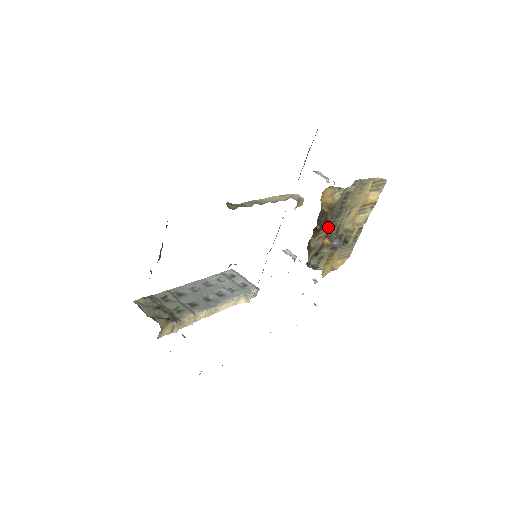
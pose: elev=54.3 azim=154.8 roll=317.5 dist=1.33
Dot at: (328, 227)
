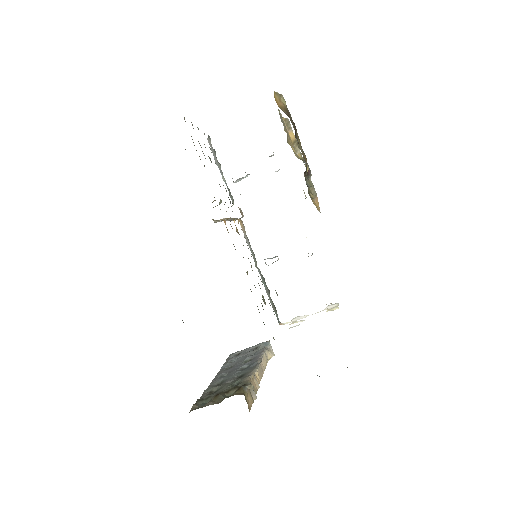
Dot at: (297, 134)
